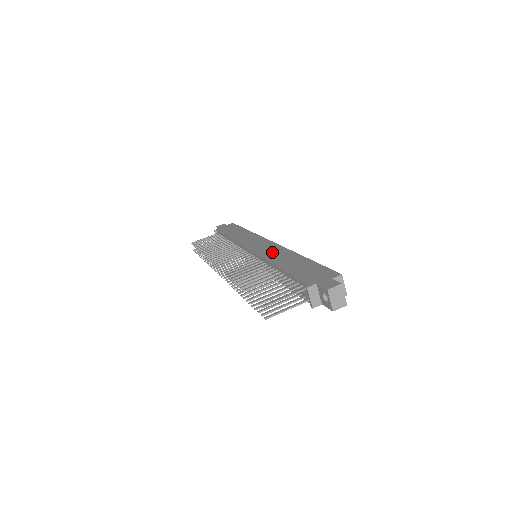
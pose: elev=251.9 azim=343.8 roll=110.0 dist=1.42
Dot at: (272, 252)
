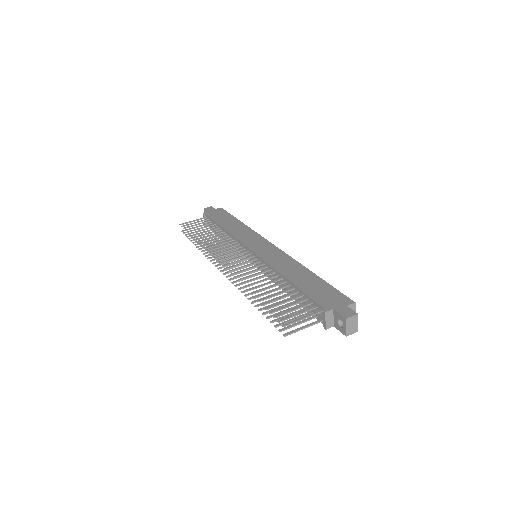
Dot at: (277, 259)
